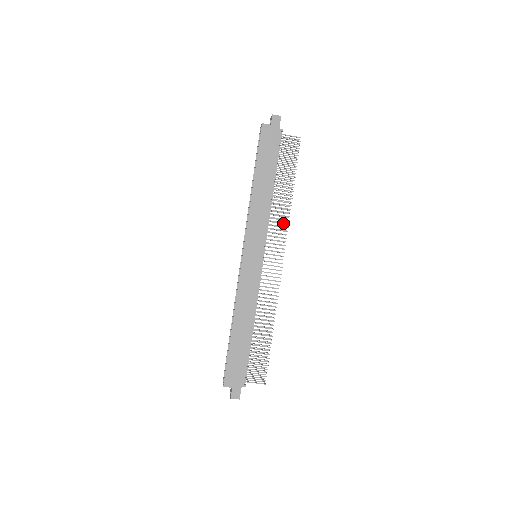
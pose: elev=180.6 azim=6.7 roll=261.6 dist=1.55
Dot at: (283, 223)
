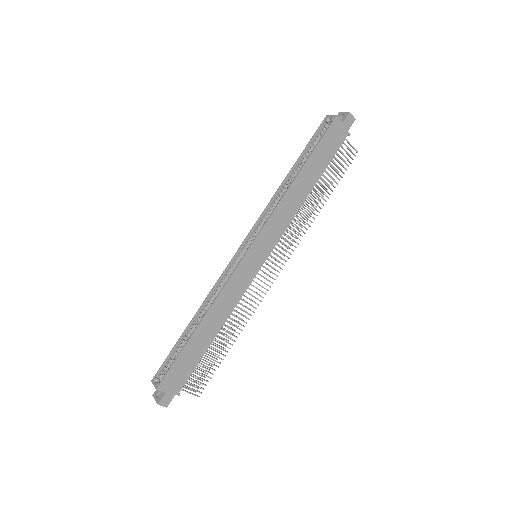
Dot at: (299, 234)
